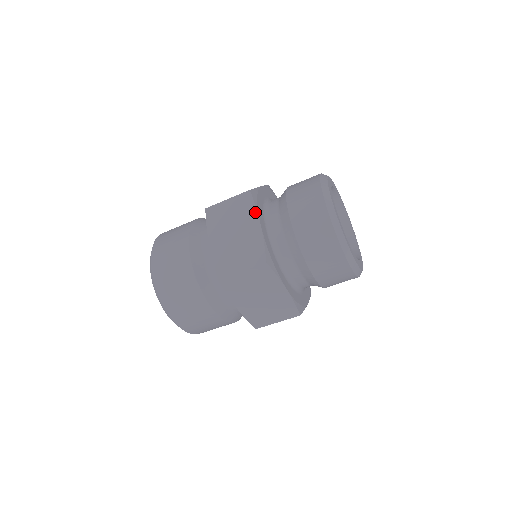
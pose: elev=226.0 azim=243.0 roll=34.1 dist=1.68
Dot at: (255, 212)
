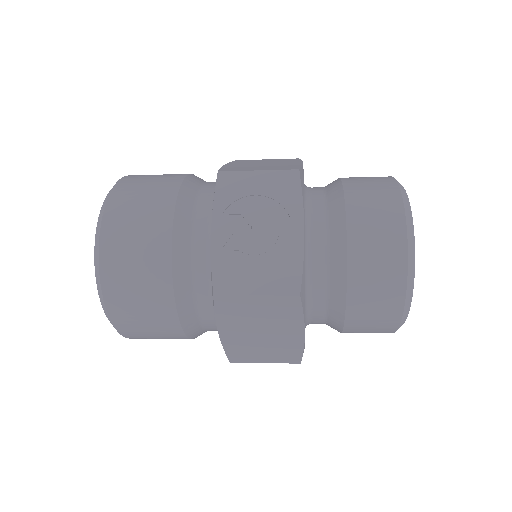
Dot at: (301, 321)
